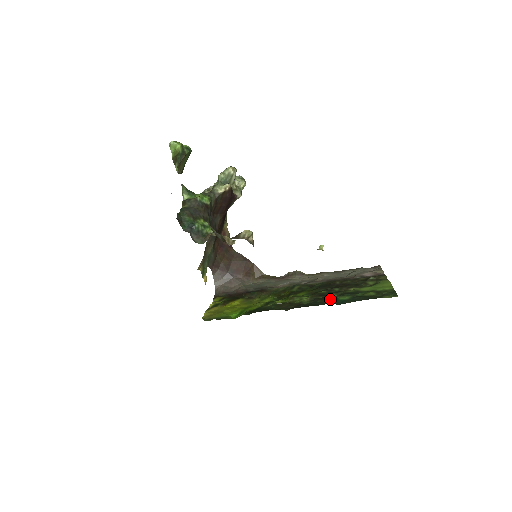
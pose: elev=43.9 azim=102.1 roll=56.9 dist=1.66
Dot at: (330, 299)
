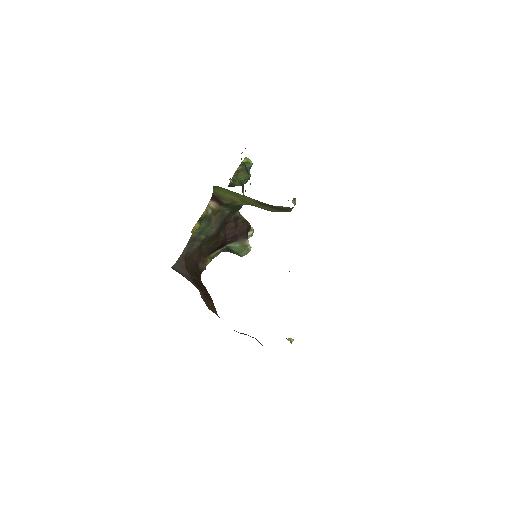
Dot at: occluded
